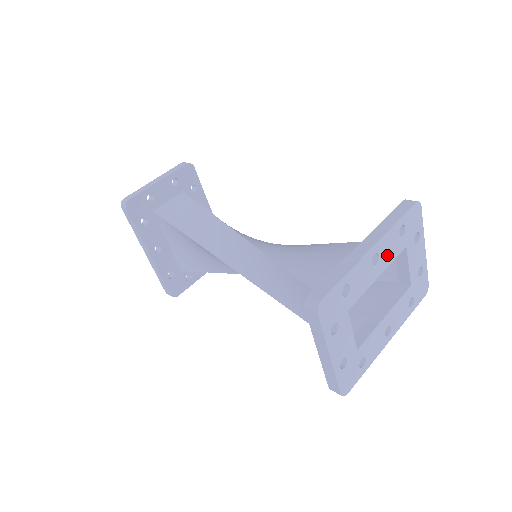
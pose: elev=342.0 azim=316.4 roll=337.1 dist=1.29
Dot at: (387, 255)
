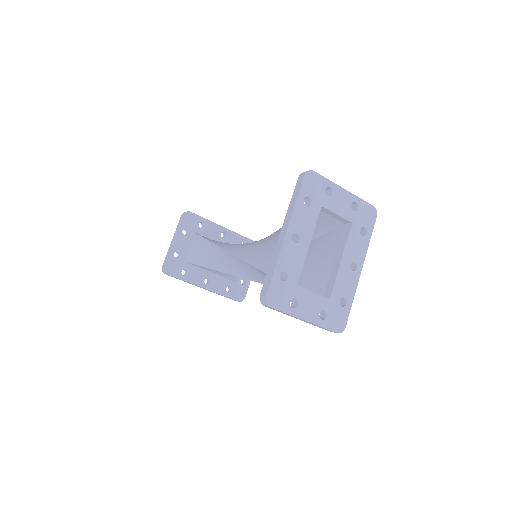
Dot at: (306, 227)
